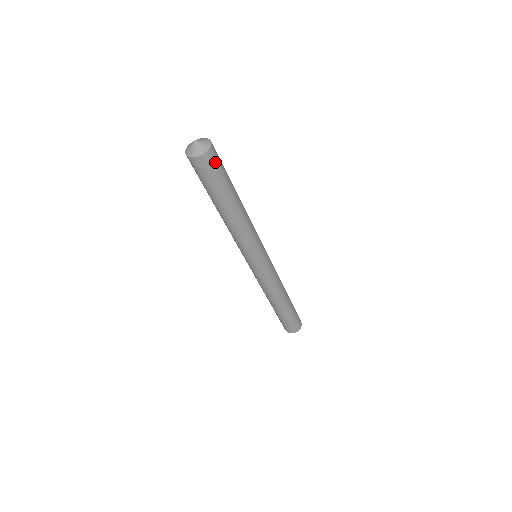
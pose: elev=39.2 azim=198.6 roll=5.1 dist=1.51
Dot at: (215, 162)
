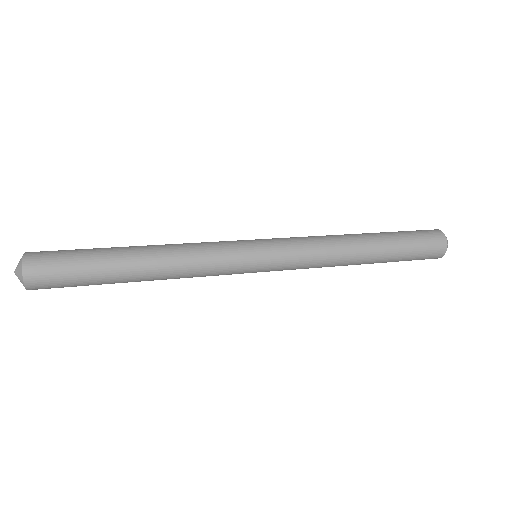
Dot at: (48, 279)
